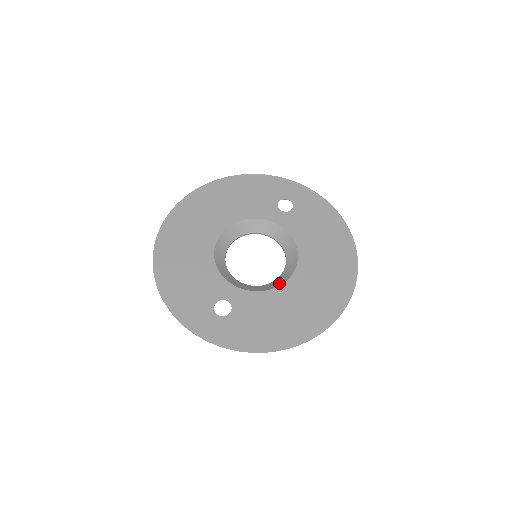
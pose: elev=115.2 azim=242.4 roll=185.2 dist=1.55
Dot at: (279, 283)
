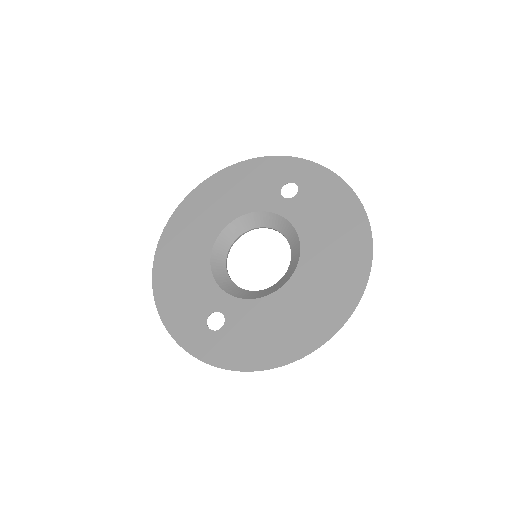
Dot at: (278, 287)
